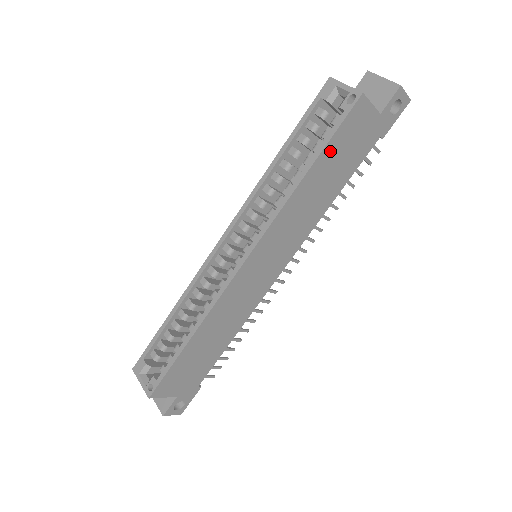
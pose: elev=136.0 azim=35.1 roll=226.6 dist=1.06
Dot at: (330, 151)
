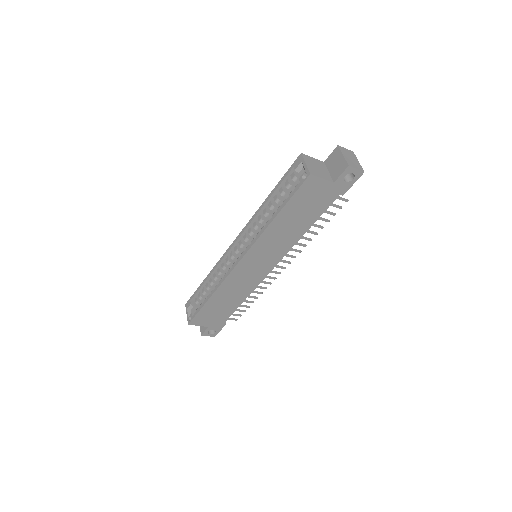
Dot at: (292, 205)
